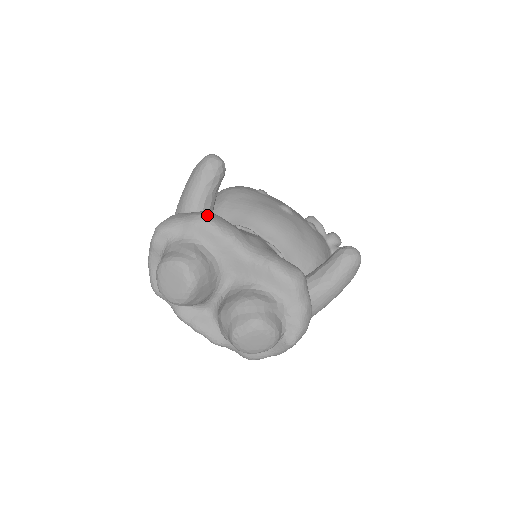
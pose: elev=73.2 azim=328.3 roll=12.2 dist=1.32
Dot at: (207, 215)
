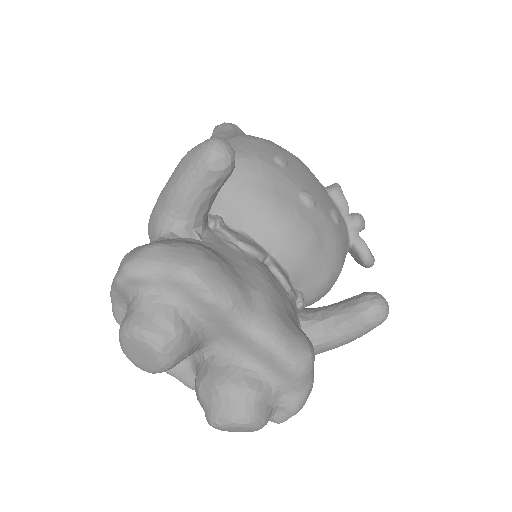
Dot at: (198, 269)
